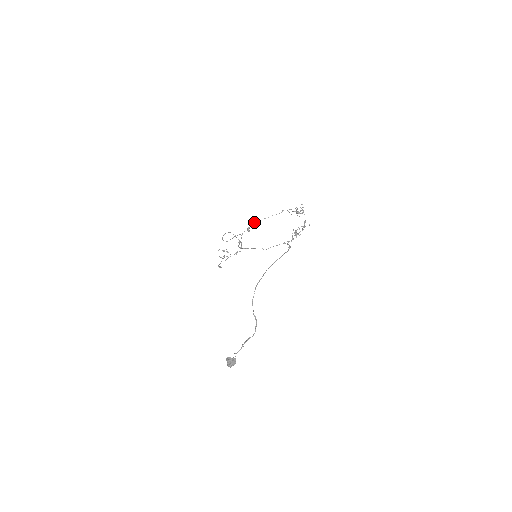
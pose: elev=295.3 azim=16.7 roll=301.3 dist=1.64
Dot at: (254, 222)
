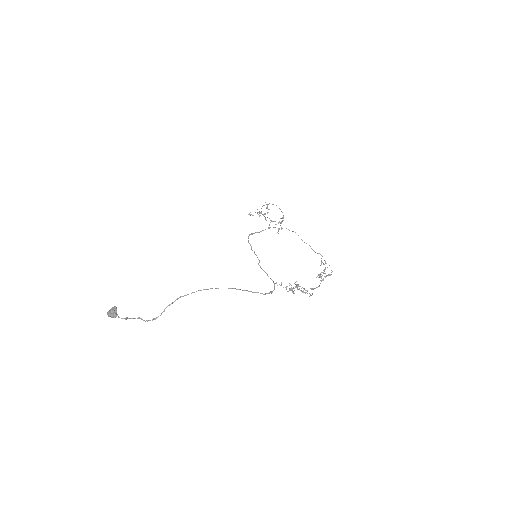
Dot at: occluded
